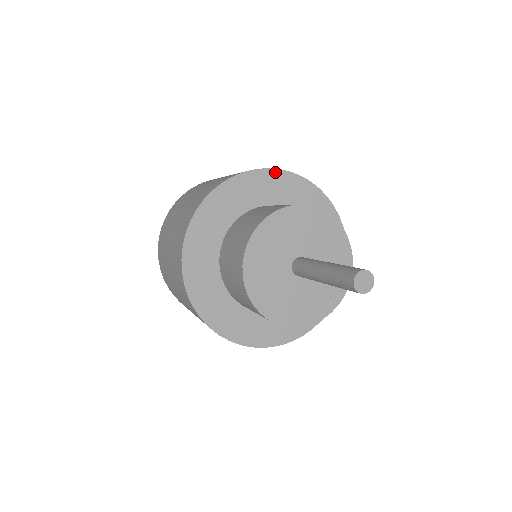
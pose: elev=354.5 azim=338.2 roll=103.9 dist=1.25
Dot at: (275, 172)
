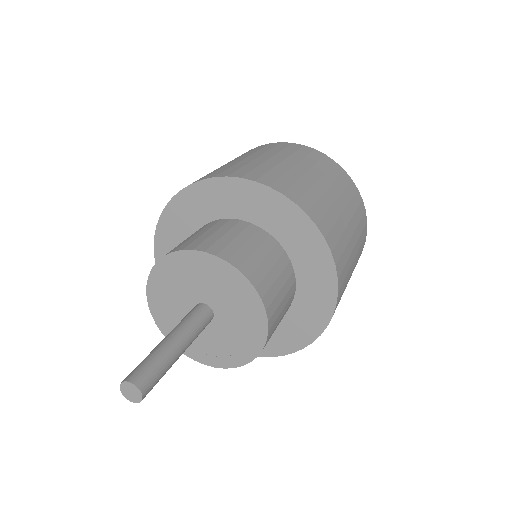
Dot at: (275, 194)
